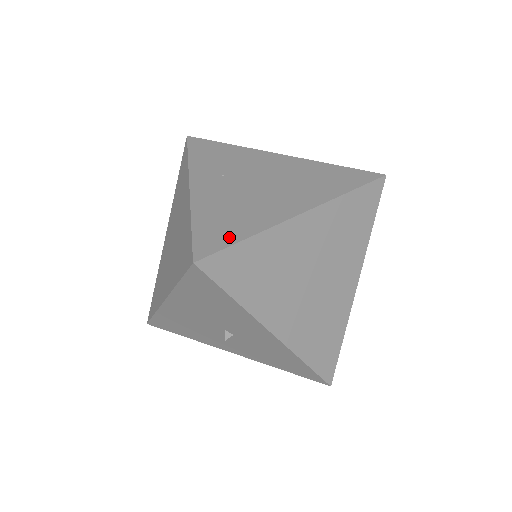
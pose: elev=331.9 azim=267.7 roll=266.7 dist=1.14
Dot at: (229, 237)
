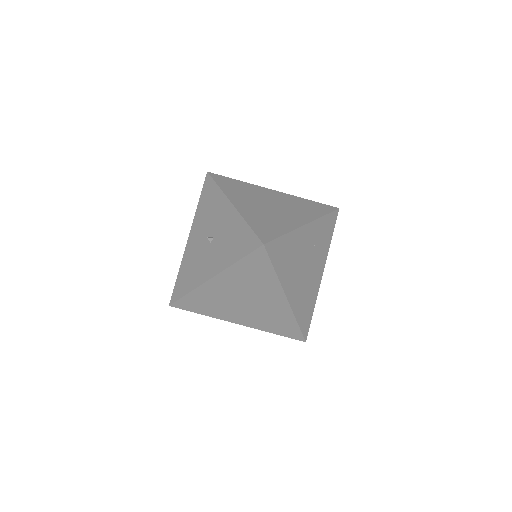
Dot at: occluded
